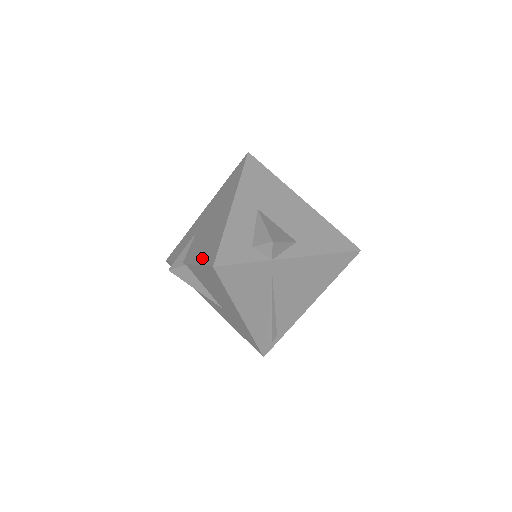
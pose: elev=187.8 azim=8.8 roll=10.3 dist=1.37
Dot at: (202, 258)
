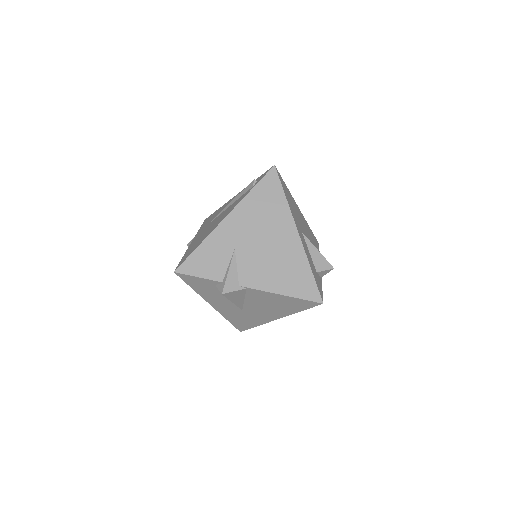
Dot at: (289, 289)
